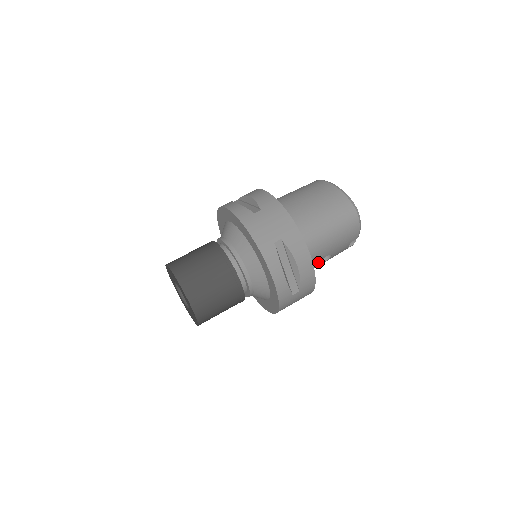
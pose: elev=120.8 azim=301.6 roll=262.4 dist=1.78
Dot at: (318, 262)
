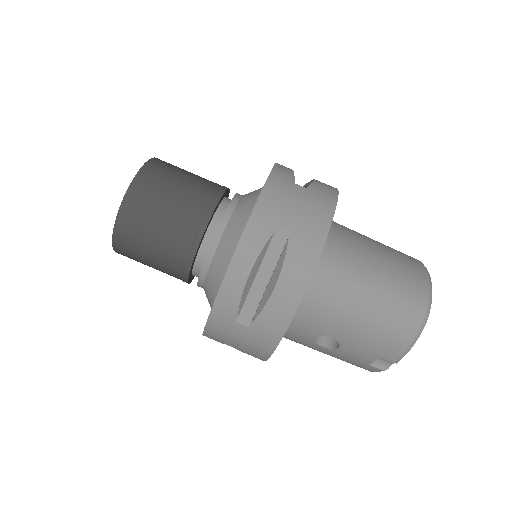
Dot at: (314, 333)
